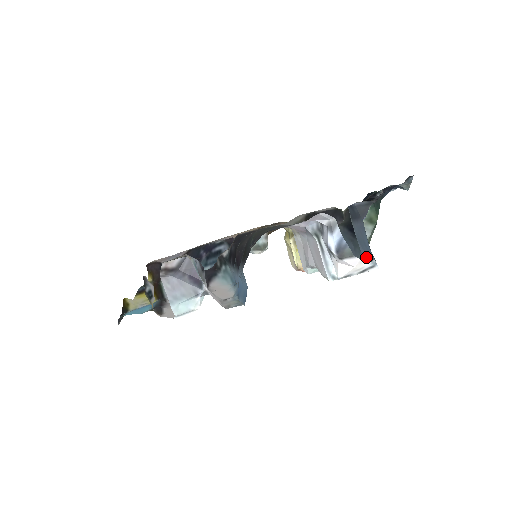
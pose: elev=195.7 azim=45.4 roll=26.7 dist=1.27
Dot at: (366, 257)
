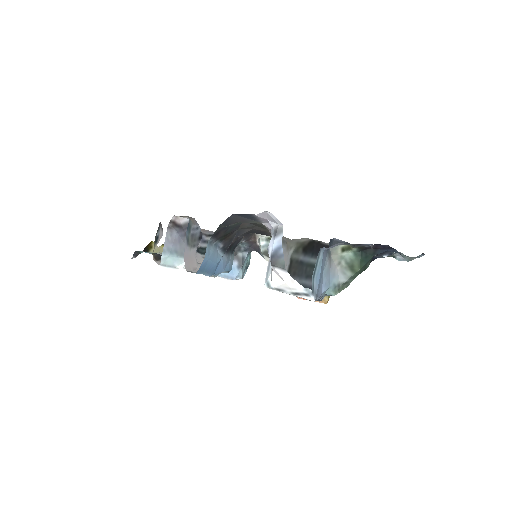
Dot at: (319, 291)
